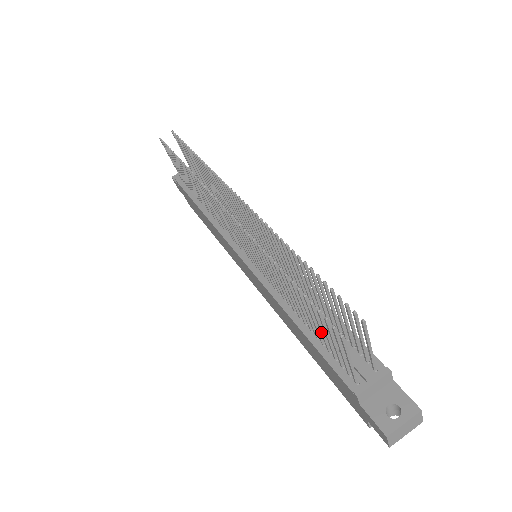
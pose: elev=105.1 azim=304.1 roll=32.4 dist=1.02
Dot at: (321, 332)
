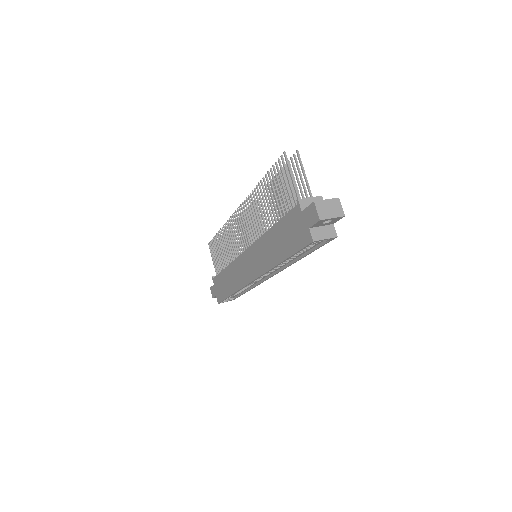
Dot at: (281, 193)
